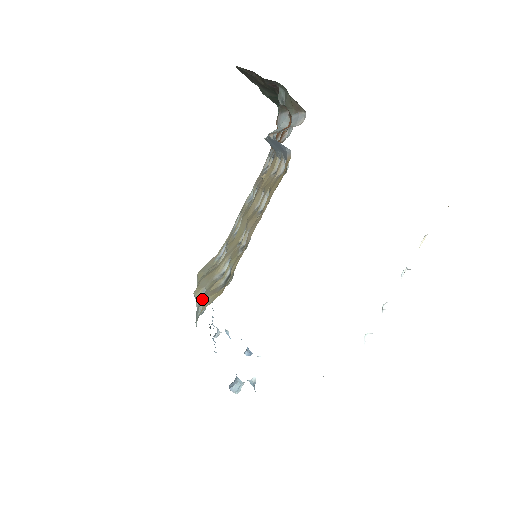
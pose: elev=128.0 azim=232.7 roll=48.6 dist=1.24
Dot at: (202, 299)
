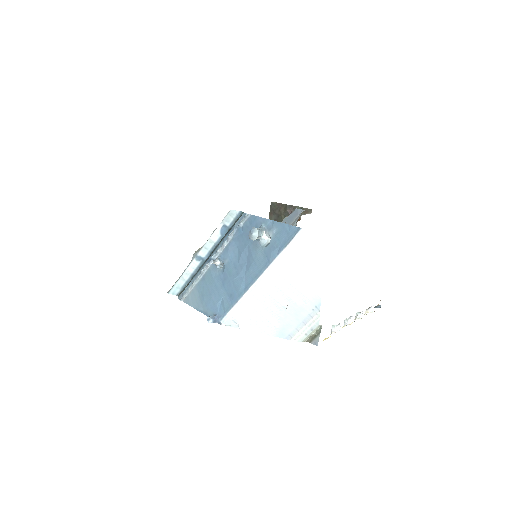
Dot at: occluded
